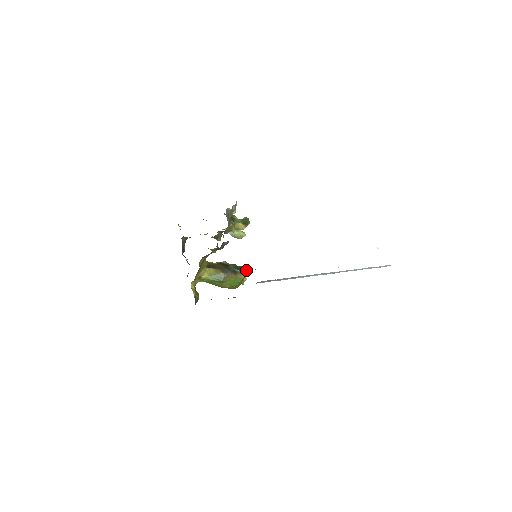
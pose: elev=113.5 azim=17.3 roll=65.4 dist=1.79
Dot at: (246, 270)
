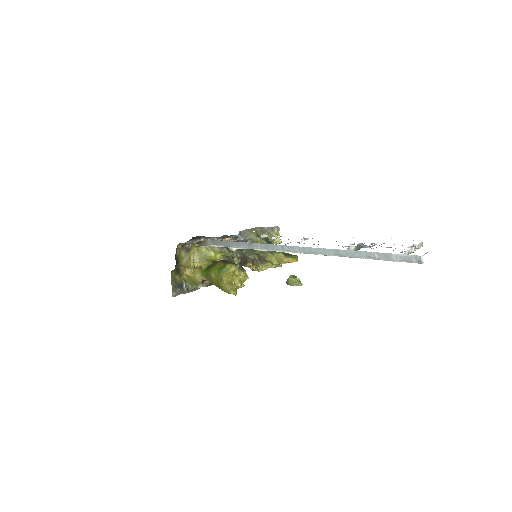
Dot at: (237, 264)
